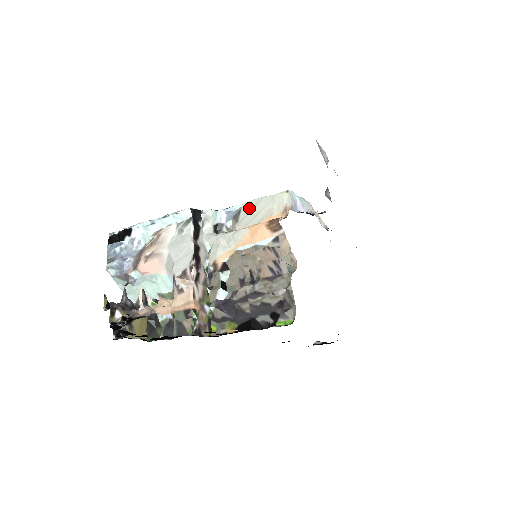
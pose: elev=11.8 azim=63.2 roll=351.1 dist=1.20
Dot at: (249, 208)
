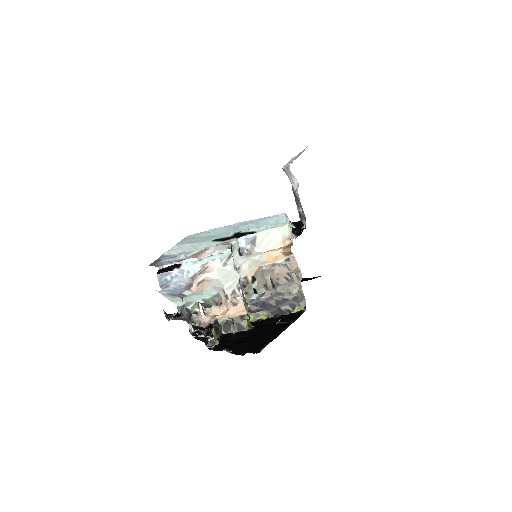
Dot at: (263, 237)
